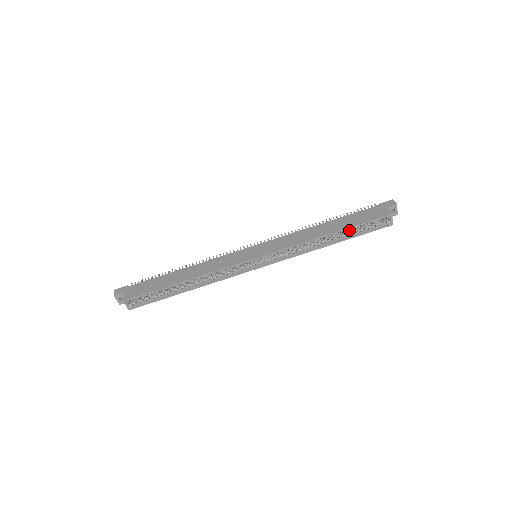
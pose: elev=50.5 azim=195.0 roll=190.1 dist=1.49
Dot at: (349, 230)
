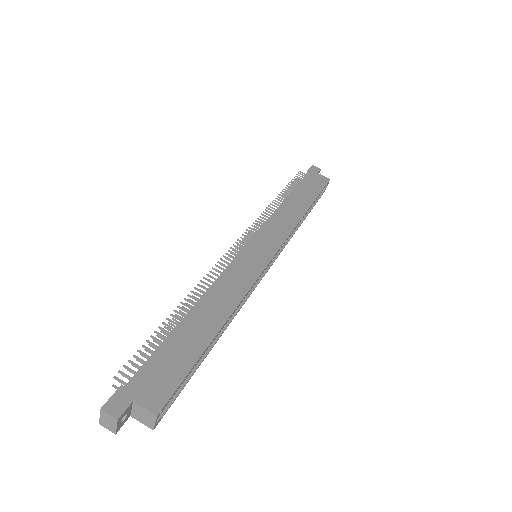
Dot at: occluded
